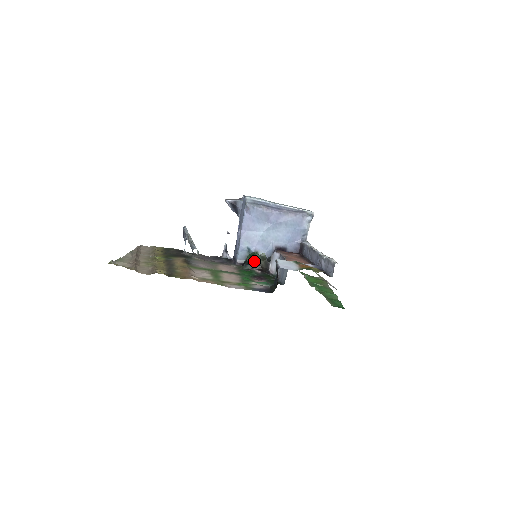
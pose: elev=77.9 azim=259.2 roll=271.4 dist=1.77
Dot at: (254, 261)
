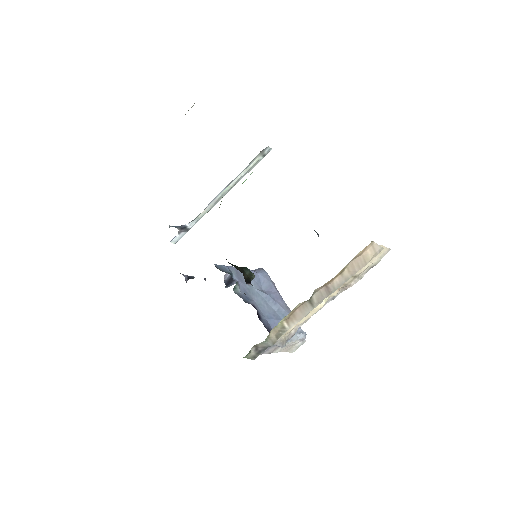
Dot at: (240, 267)
